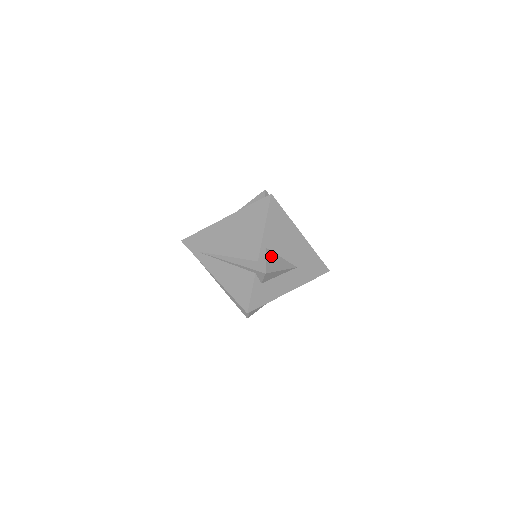
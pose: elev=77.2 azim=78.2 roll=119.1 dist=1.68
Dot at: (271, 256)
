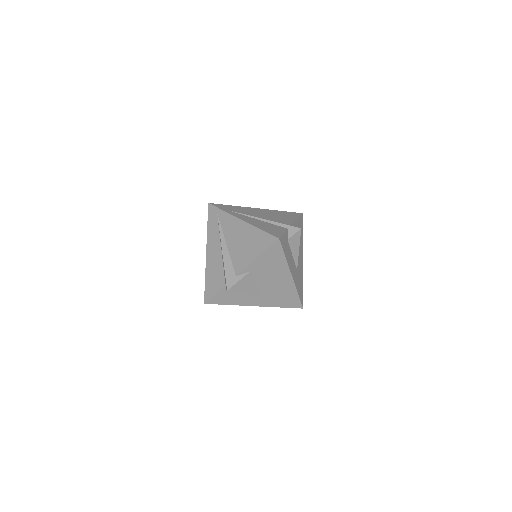
Dot at: occluded
